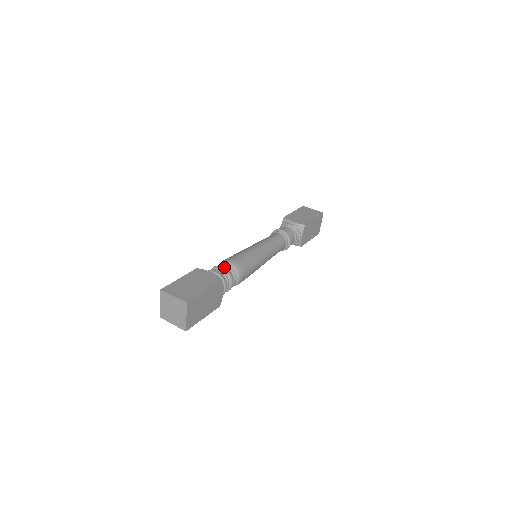
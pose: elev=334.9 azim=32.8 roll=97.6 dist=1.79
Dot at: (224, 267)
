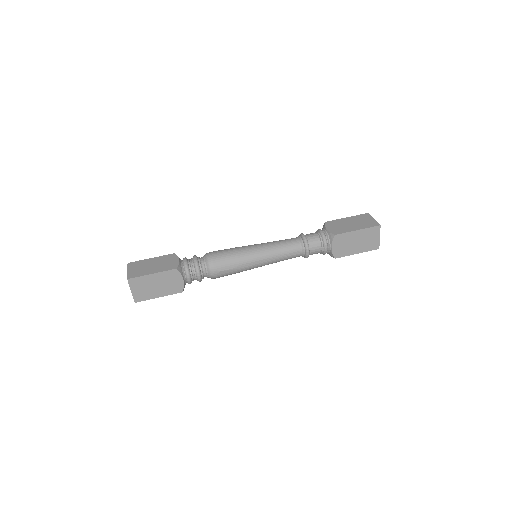
Dot at: (196, 258)
